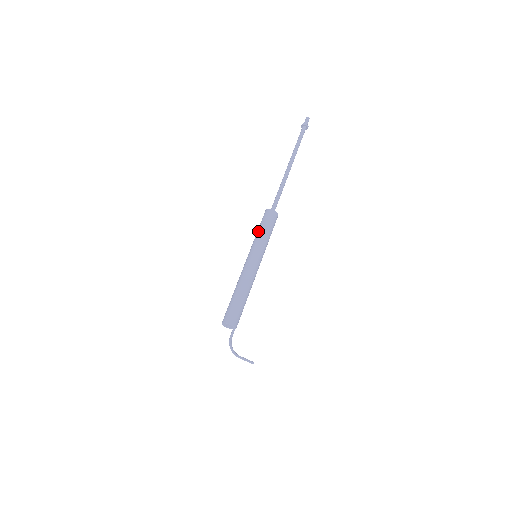
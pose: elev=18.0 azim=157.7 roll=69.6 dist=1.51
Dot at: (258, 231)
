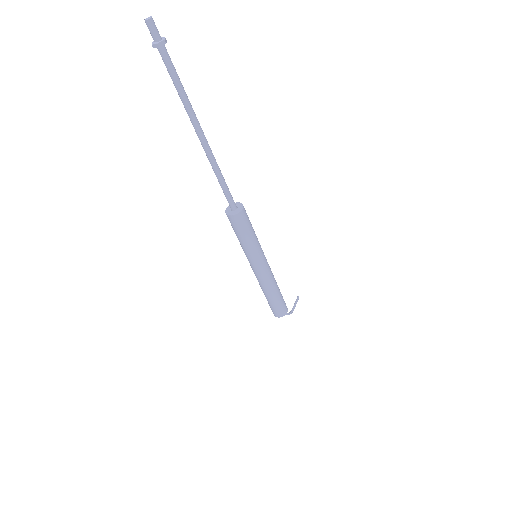
Dot at: (245, 242)
